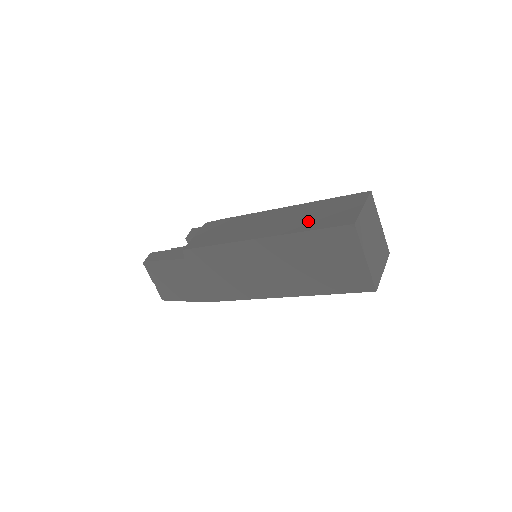
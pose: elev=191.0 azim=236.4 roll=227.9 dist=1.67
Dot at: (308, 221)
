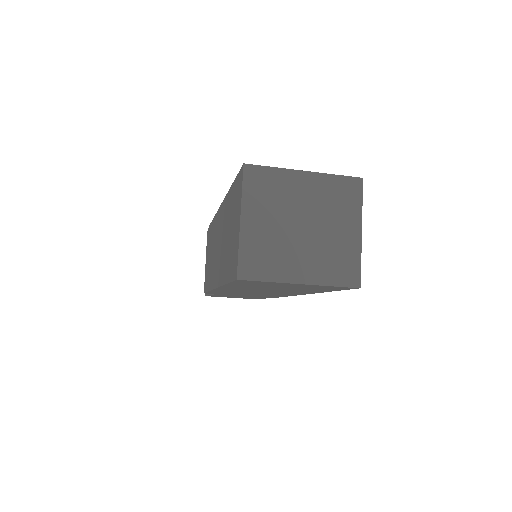
Dot at: (225, 255)
